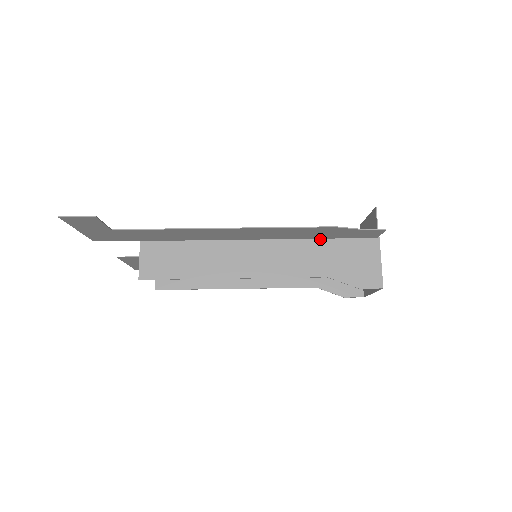
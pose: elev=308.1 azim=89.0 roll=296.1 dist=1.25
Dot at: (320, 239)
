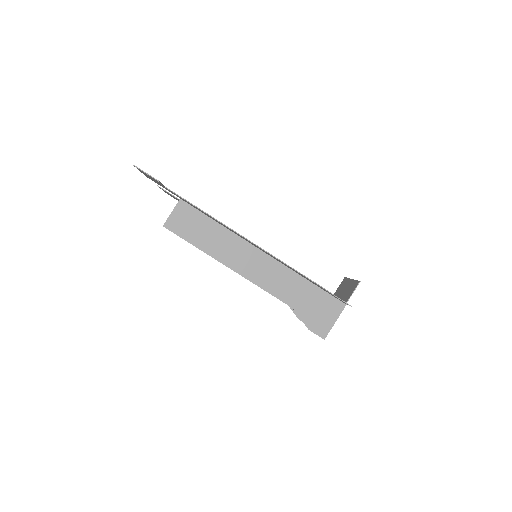
Dot at: (306, 279)
